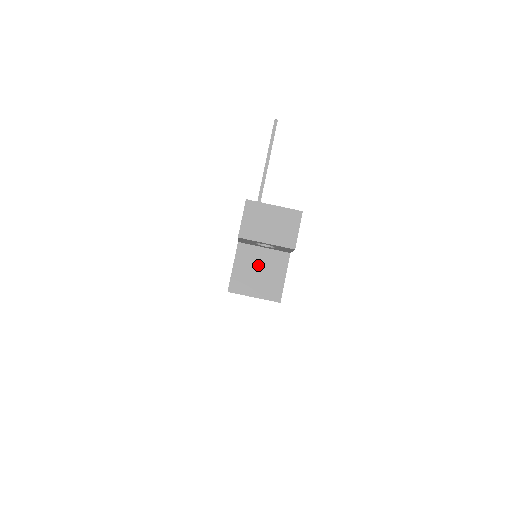
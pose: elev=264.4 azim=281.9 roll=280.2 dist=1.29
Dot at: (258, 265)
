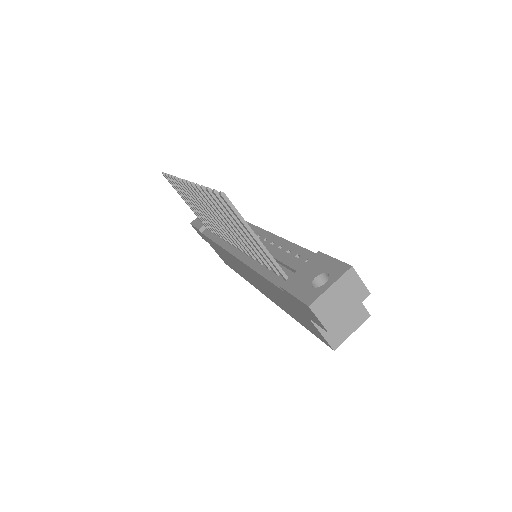
Dot at: occluded
